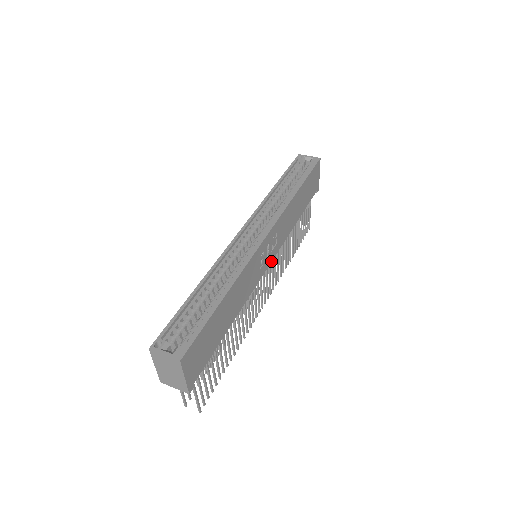
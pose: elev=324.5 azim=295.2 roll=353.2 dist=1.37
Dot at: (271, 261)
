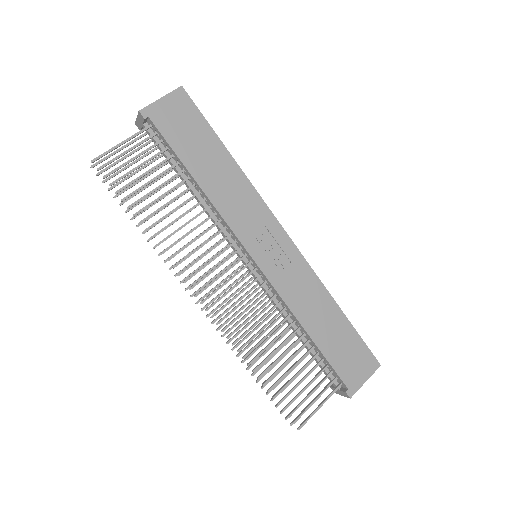
Dot at: (259, 267)
